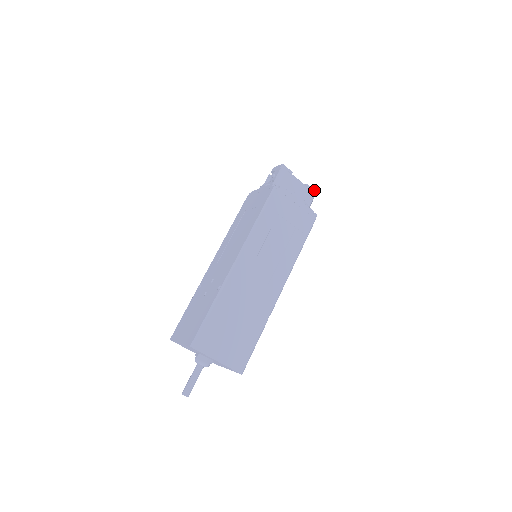
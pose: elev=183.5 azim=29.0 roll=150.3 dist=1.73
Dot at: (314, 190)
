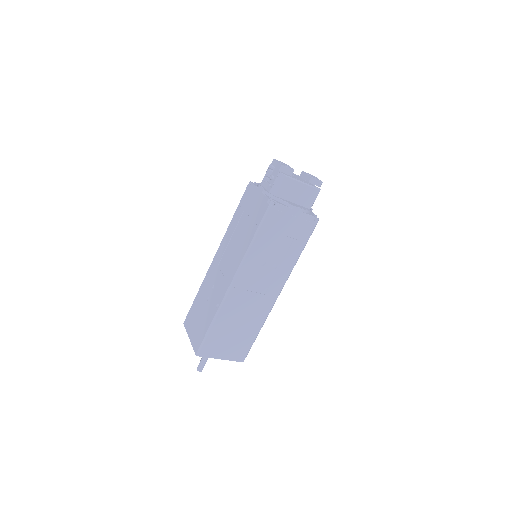
Dot at: (320, 181)
